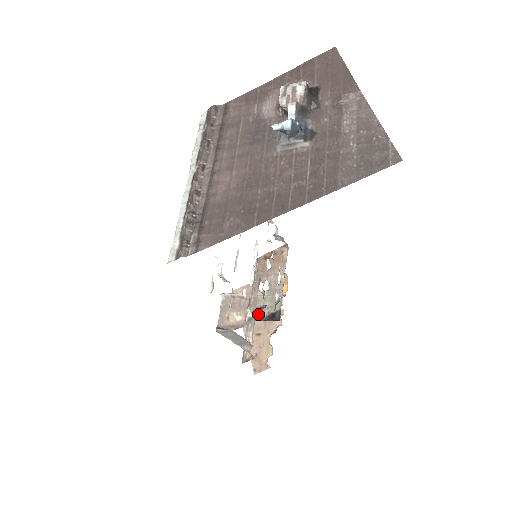
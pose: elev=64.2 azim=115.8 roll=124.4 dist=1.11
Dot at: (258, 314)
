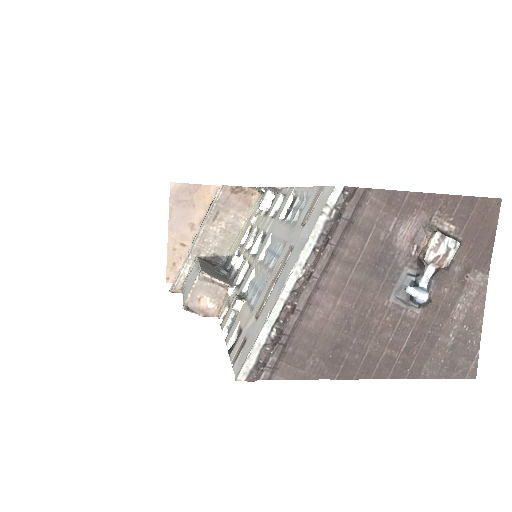
Dot at: (203, 250)
